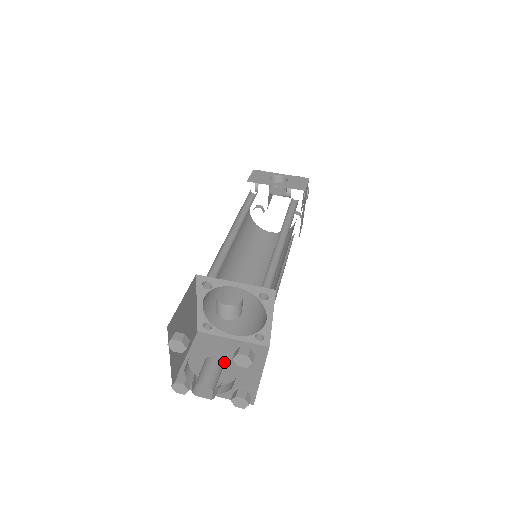
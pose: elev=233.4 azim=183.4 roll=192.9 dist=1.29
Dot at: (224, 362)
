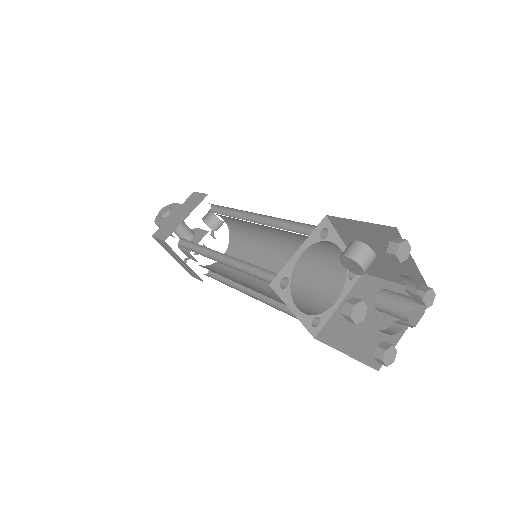
Dot at: occluded
